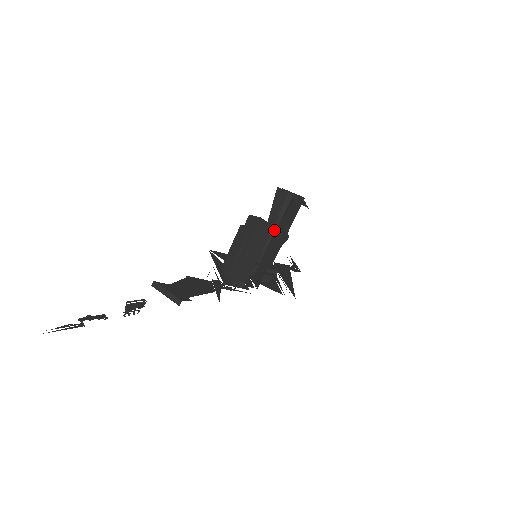
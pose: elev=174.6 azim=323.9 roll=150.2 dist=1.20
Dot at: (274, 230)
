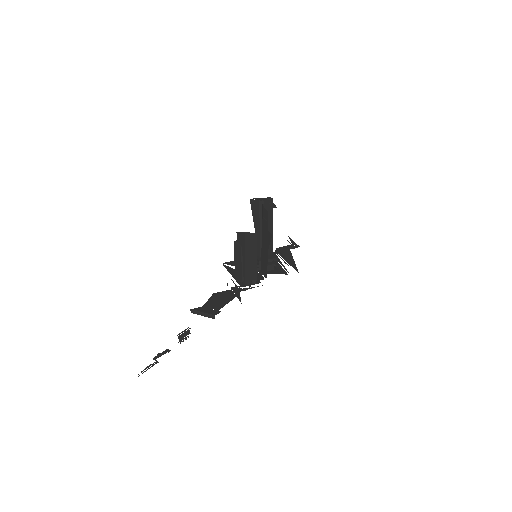
Dot at: (261, 231)
